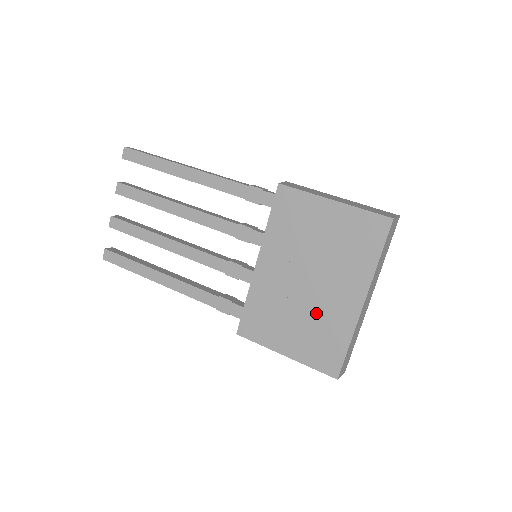
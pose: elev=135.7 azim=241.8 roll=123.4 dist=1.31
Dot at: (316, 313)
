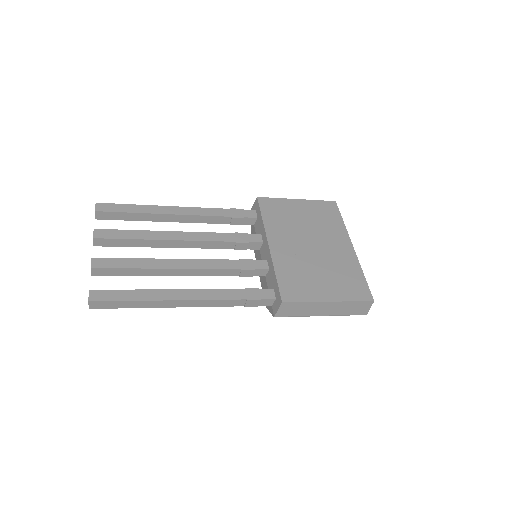
Dot at: (330, 263)
